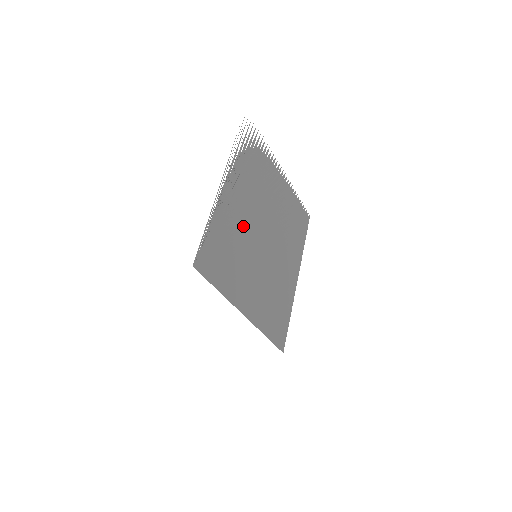
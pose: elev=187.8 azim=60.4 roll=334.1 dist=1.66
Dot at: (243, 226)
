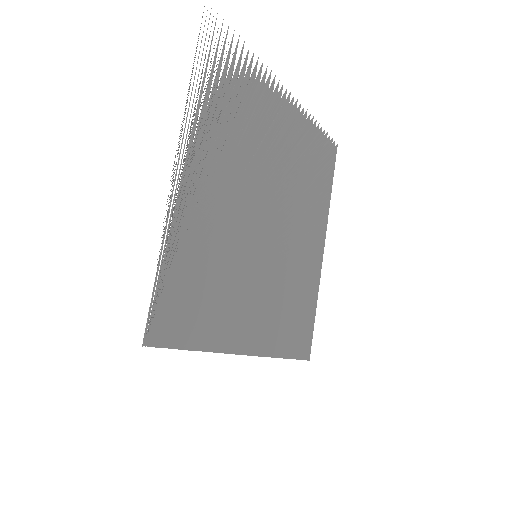
Dot at: (228, 223)
